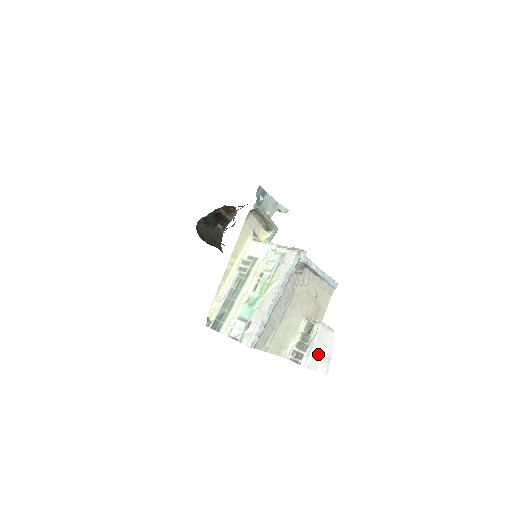
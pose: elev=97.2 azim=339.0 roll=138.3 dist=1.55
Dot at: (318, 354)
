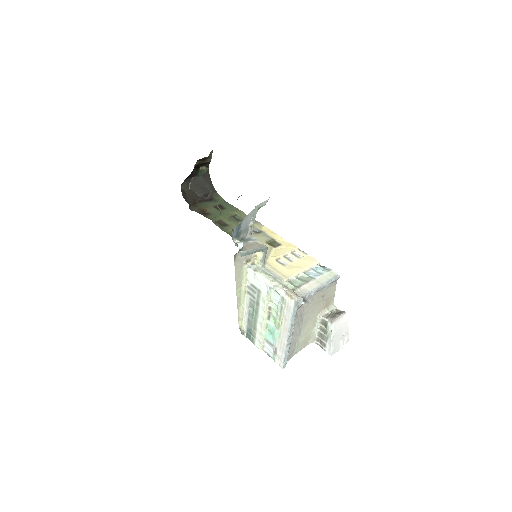
Dot at: (337, 341)
